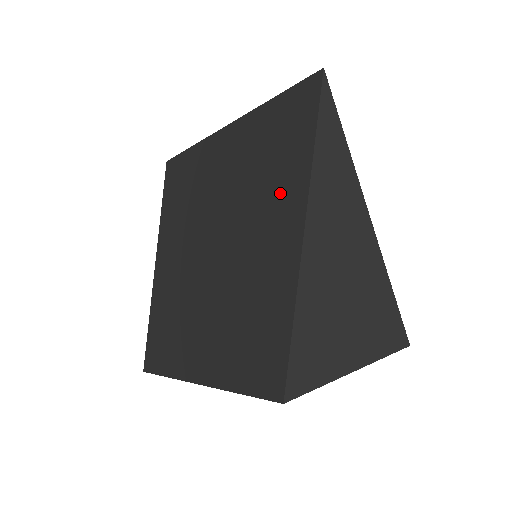
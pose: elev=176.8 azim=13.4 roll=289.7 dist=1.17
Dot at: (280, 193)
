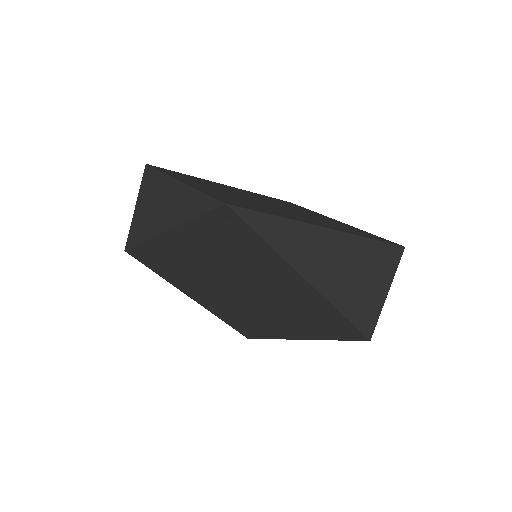
Dot at: (265, 266)
